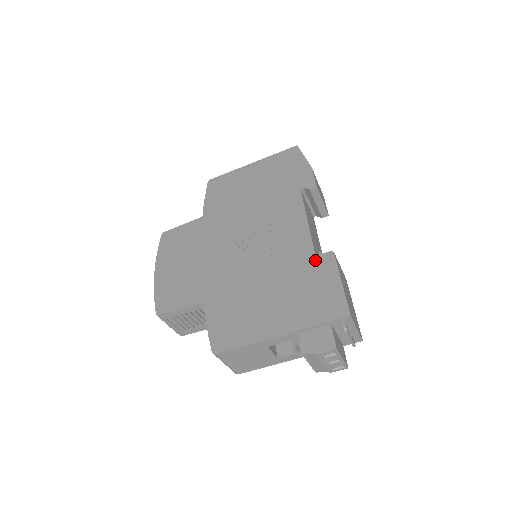
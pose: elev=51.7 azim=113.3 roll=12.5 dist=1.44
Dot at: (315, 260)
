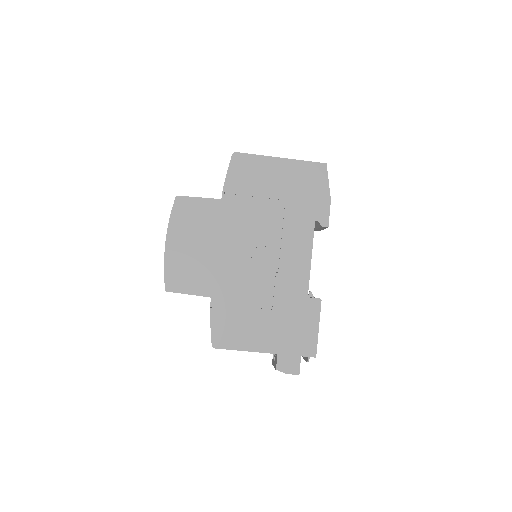
Dot at: (306, 301)
